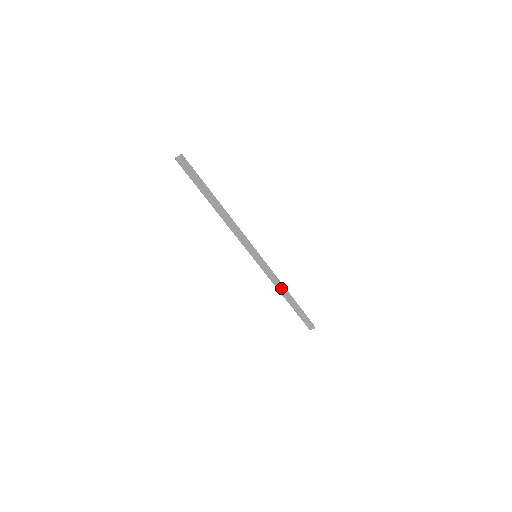
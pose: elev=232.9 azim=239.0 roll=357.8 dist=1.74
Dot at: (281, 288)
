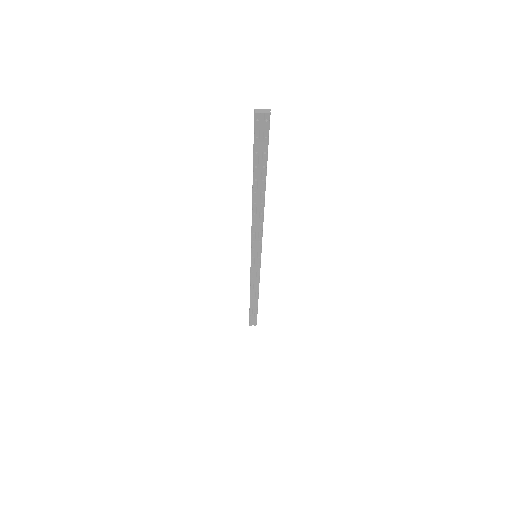
Dot at: (255, 289)
